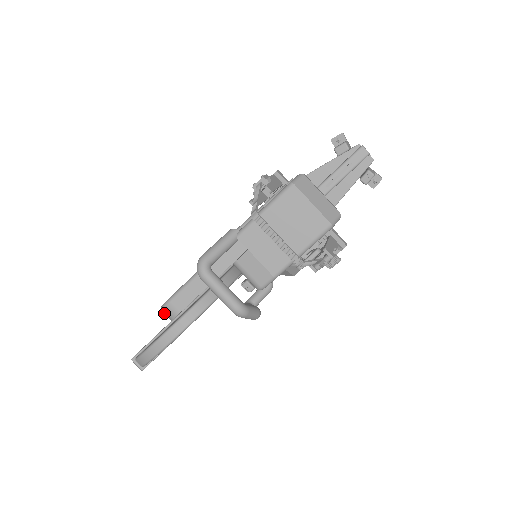
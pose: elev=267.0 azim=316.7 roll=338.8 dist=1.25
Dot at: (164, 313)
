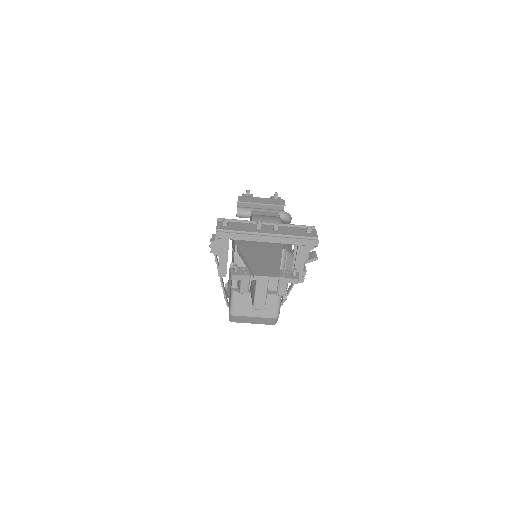
Dot at: occluded
